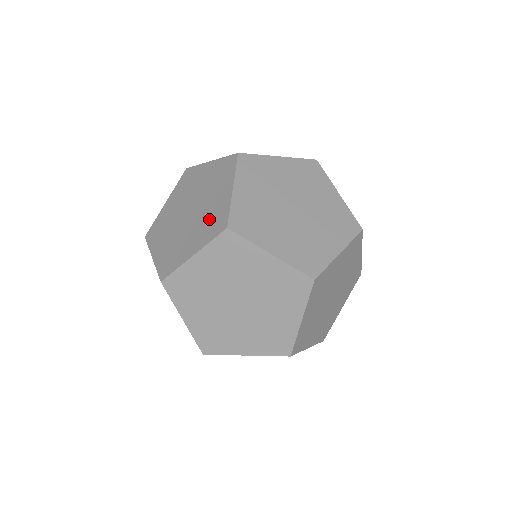
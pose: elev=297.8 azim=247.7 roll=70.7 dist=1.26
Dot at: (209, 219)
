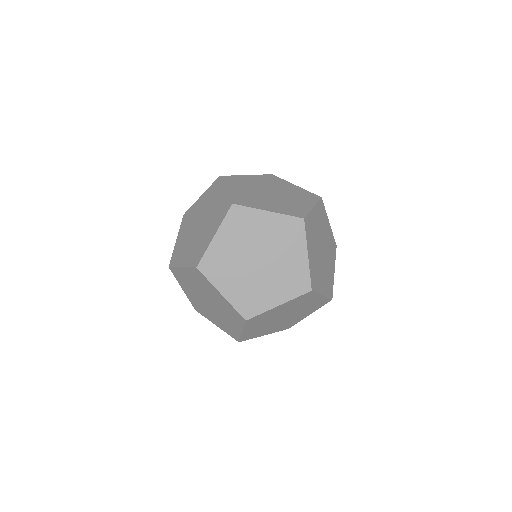
Dot at: (216, 213)
